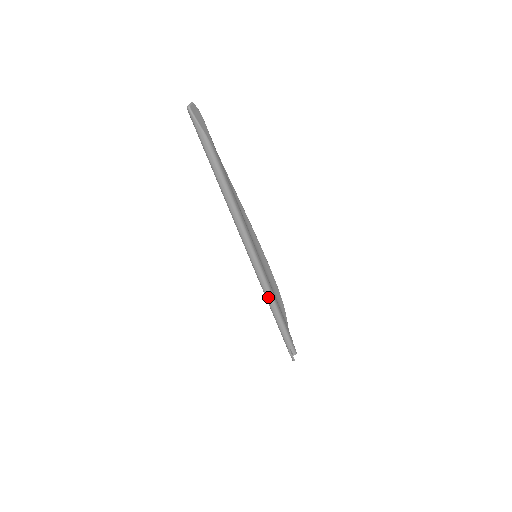
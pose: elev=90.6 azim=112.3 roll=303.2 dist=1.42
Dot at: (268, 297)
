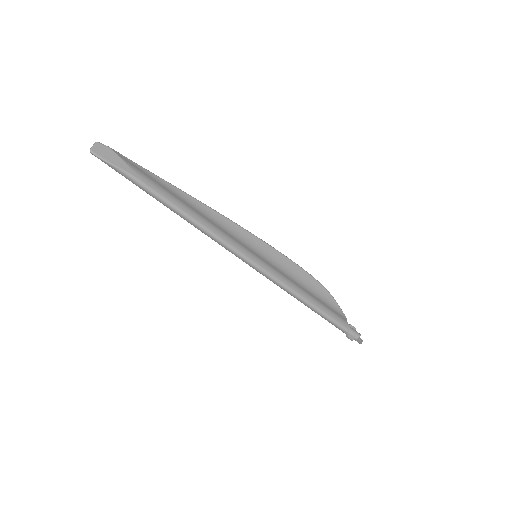
Dot at: (289, 293)
